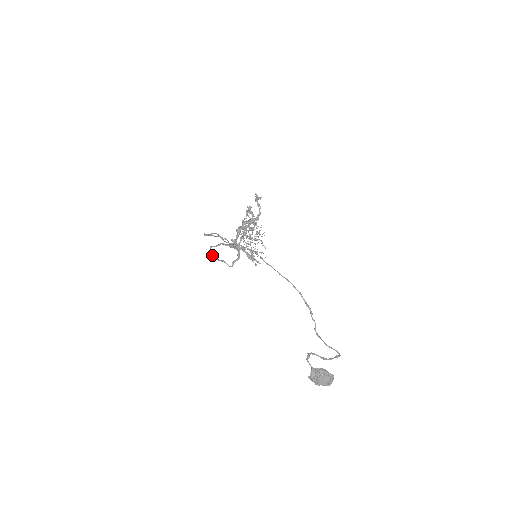
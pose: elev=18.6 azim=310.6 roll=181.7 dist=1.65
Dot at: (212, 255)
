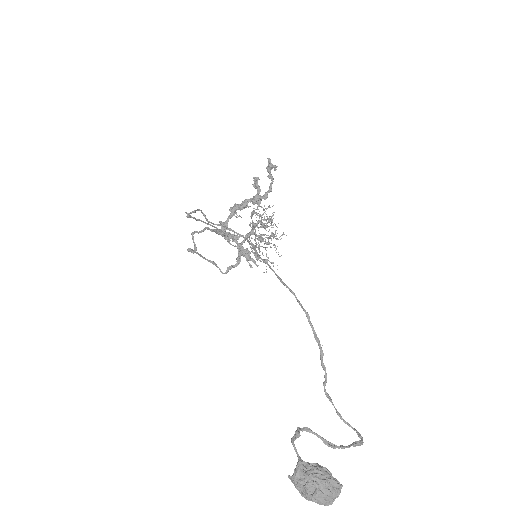
Dot at: occluded
